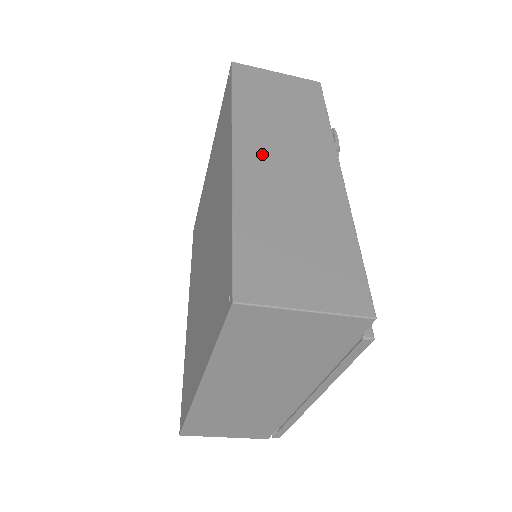
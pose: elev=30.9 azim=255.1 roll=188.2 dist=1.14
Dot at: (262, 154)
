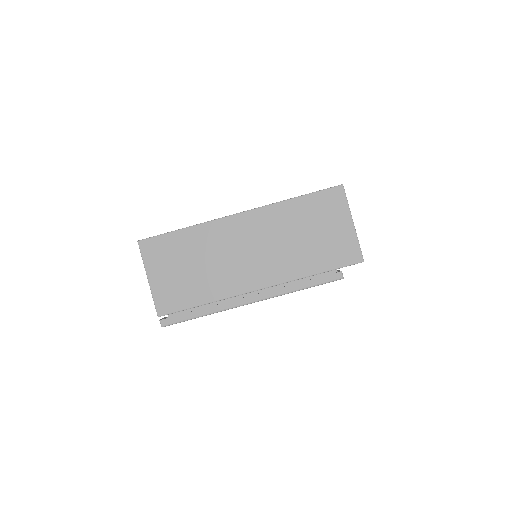
Dot at: occluded
